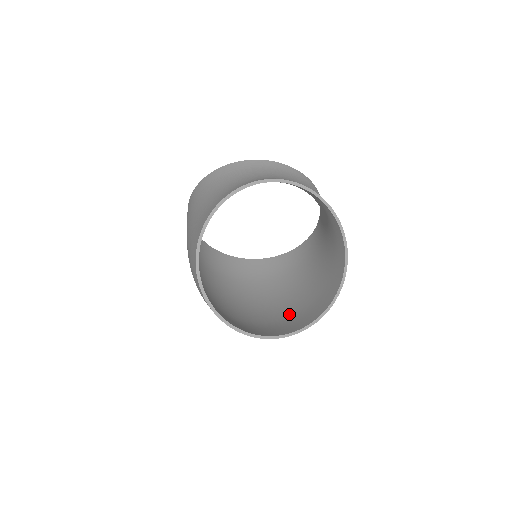
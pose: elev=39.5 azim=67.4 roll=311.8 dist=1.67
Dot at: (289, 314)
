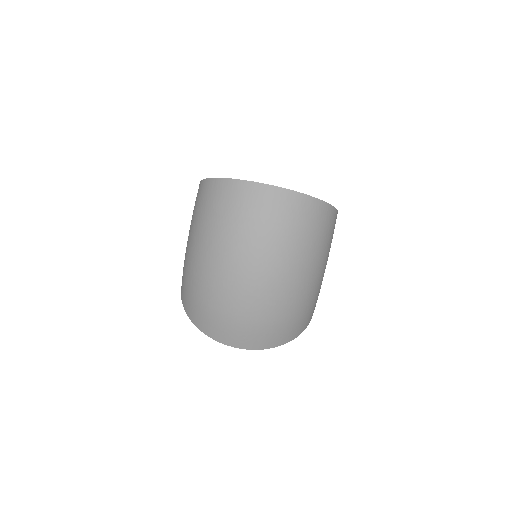
Dot at: (306, 243)
